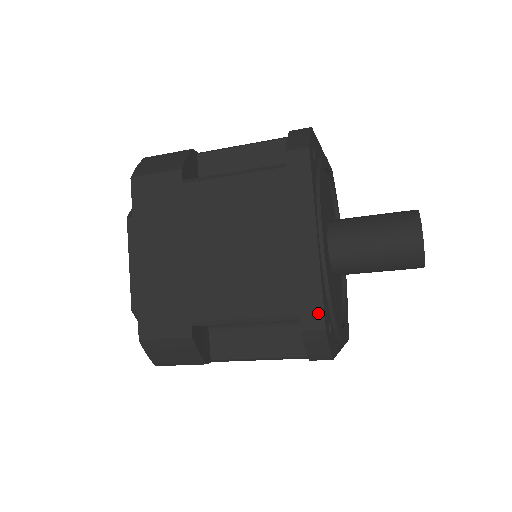
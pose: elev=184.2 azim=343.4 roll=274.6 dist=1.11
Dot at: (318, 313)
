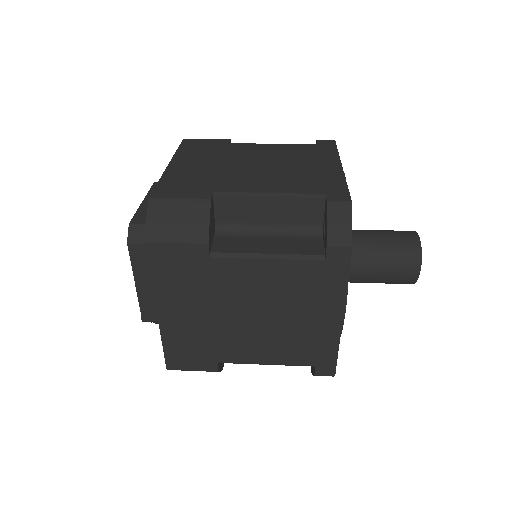
Dot at: (344, 194)
